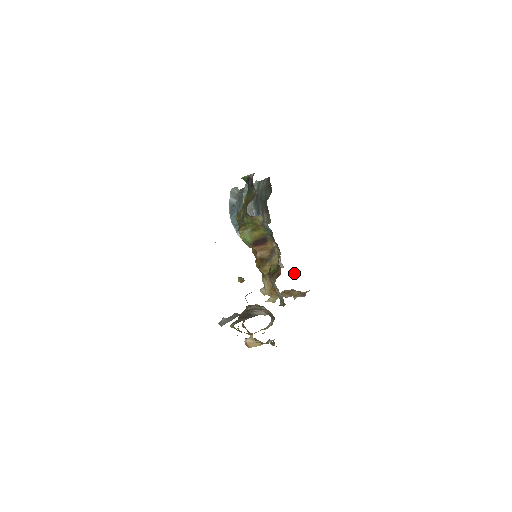
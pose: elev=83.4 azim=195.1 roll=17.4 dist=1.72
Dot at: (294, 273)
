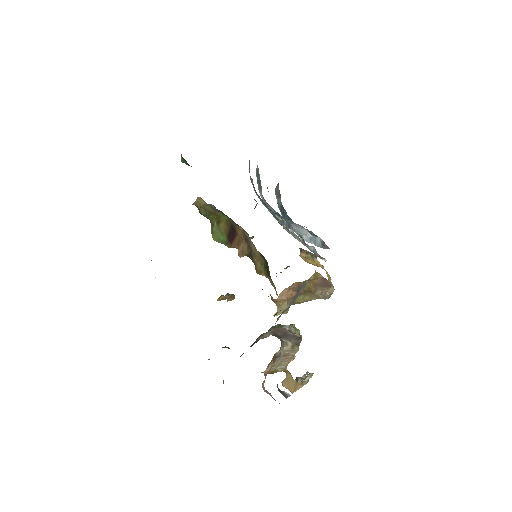
Dot at: (308, 257)
